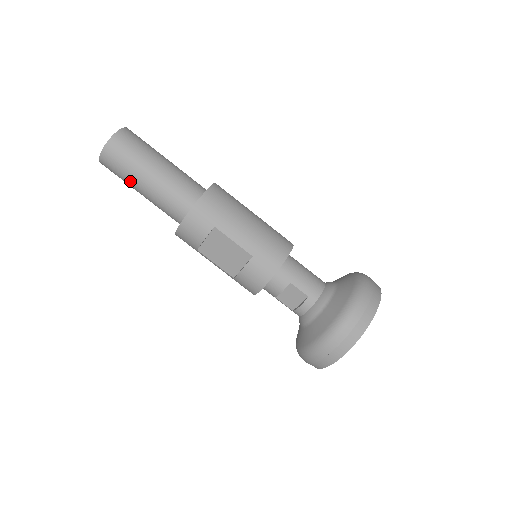
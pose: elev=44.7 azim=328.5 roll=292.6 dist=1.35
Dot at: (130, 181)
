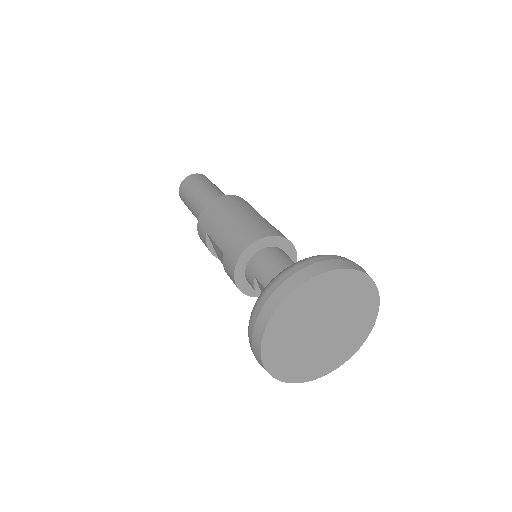
Dot at: occluded
